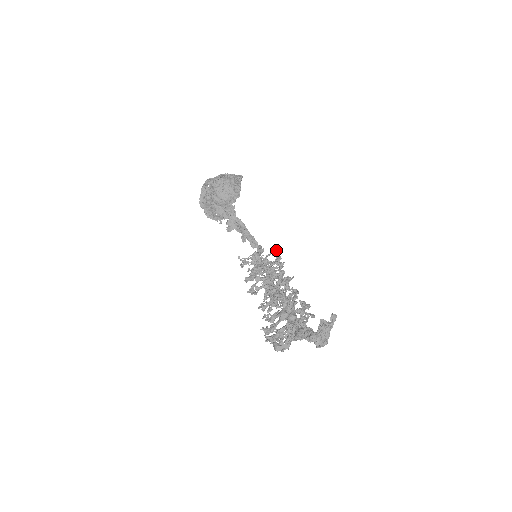
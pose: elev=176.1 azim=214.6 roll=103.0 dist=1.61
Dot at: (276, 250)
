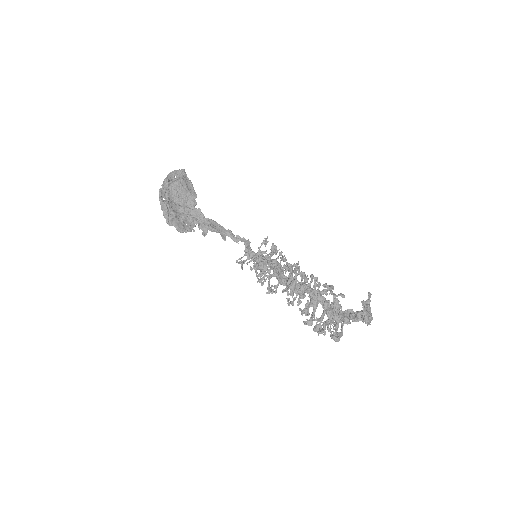
Dot at: (264, 238)
